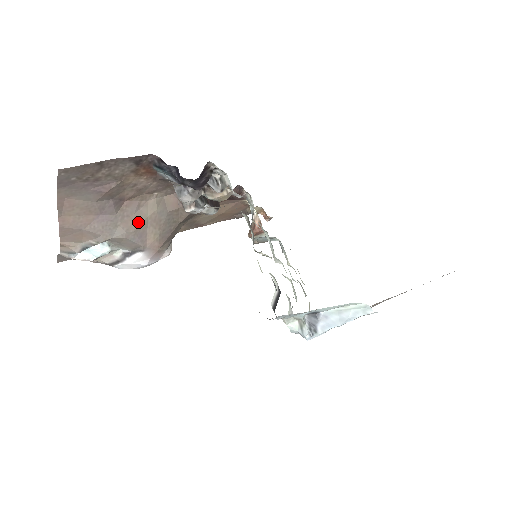
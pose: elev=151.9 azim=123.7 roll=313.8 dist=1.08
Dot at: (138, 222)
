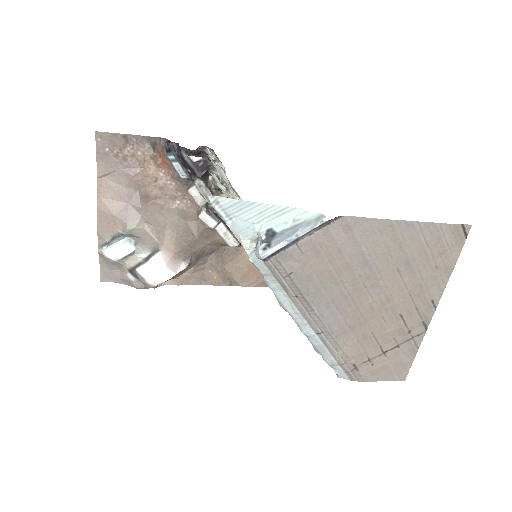
Dot at: (158, 220)
